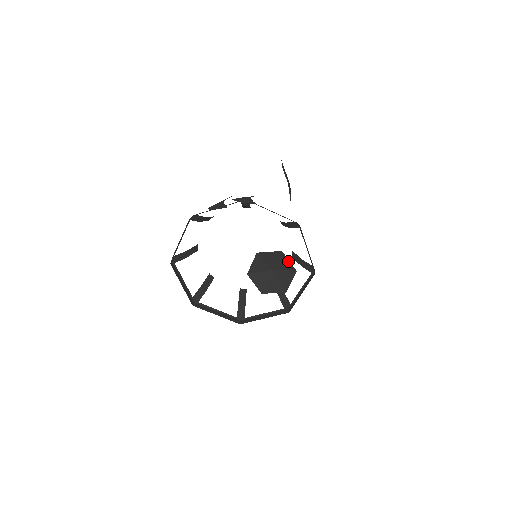
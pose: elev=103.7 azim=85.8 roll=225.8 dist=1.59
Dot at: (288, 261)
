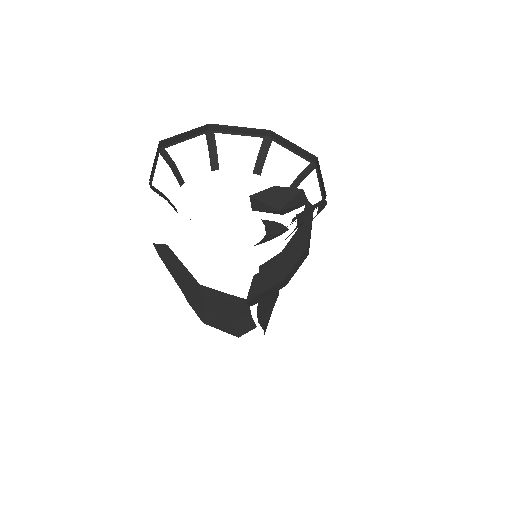
Dot at: (287, 189)
